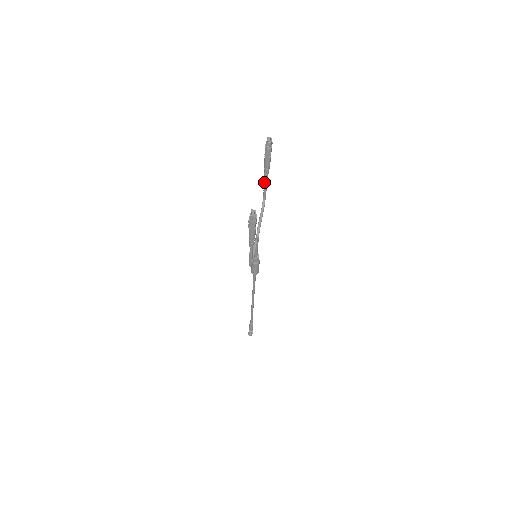
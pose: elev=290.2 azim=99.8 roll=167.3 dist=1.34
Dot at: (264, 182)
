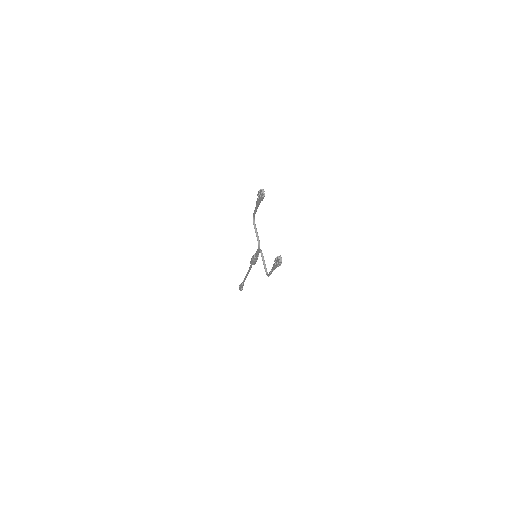
Dot at: (255, 210)
